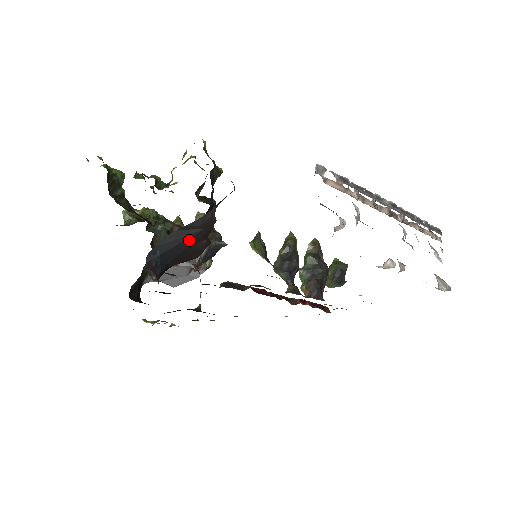
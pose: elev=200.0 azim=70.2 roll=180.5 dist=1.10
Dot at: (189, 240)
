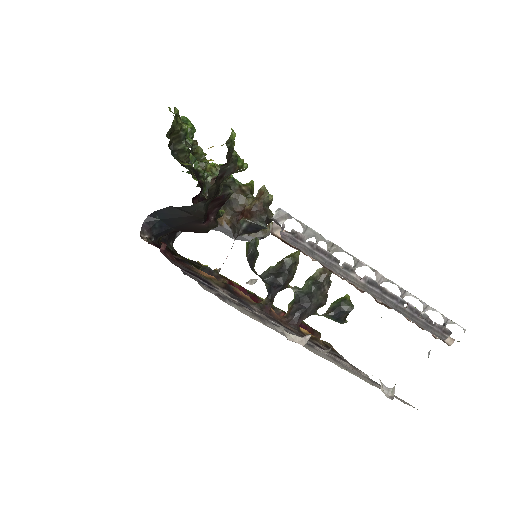
Dot at: (183, 219)
